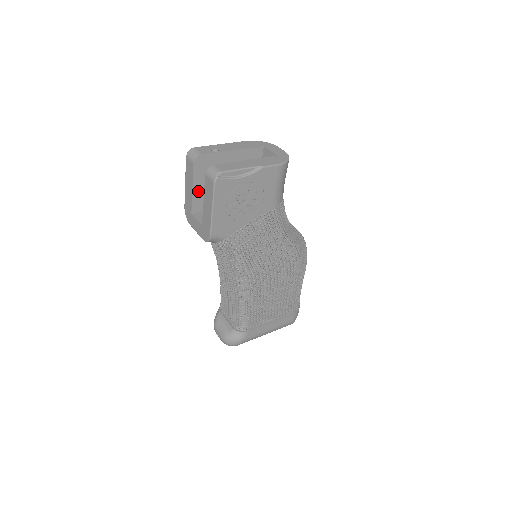
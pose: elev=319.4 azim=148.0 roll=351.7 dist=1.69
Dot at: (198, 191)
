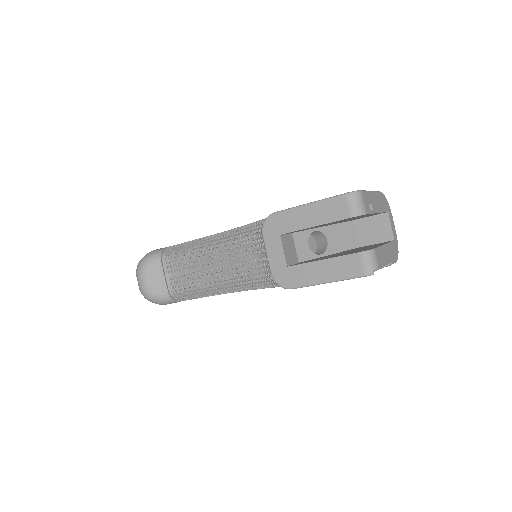
Dot at: occluded
